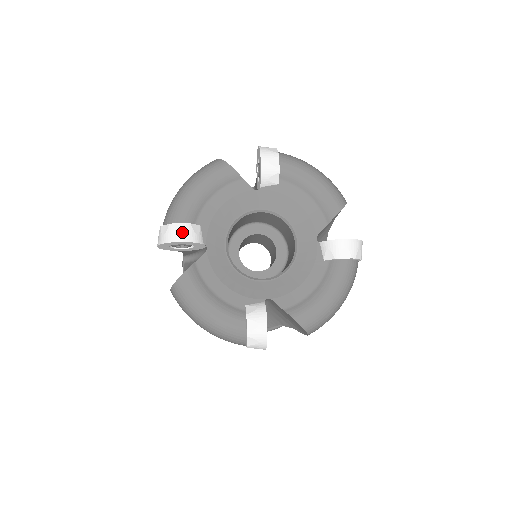
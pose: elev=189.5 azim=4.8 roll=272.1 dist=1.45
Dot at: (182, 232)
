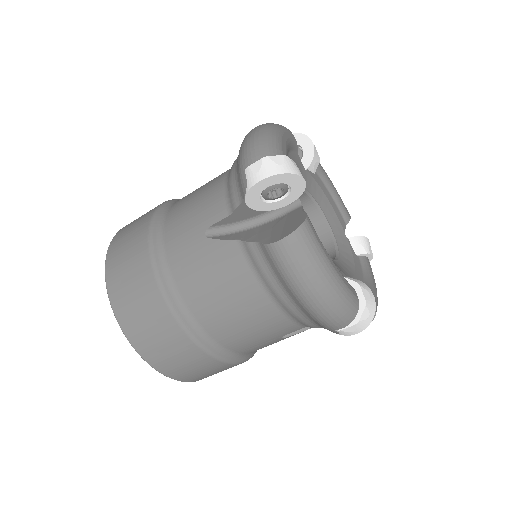
Dot at: occluded
